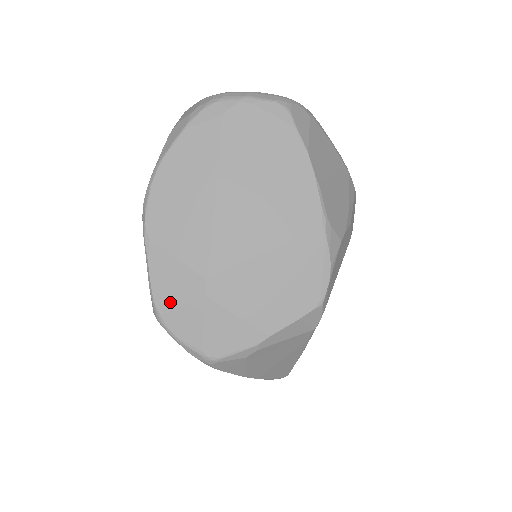
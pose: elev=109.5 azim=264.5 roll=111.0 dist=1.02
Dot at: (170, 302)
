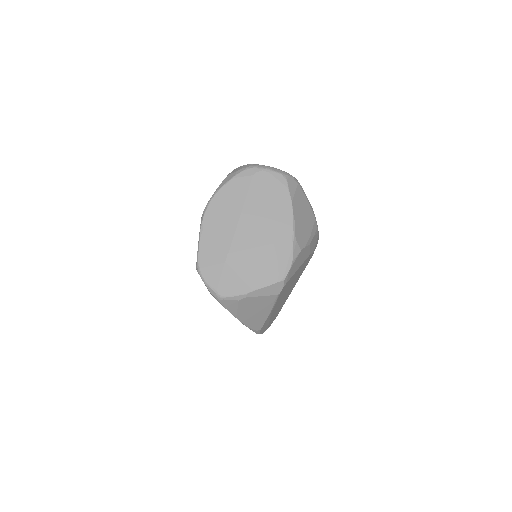
Dot at: (206, 262)
